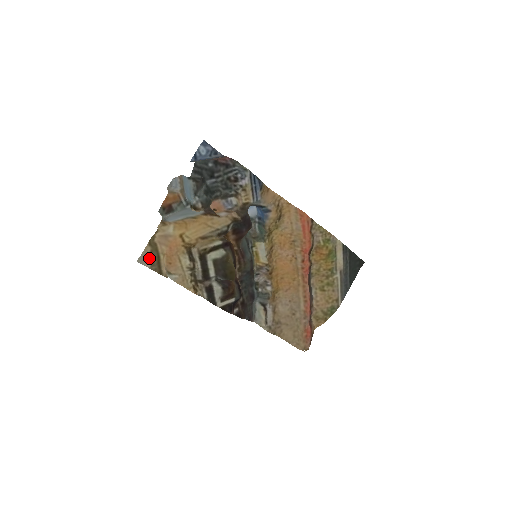
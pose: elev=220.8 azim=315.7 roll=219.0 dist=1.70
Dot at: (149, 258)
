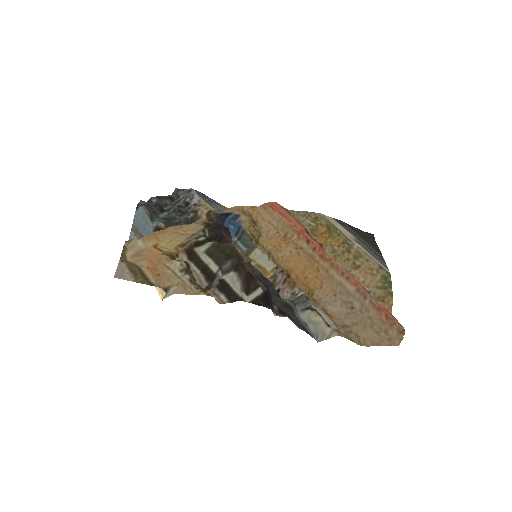
Dot at: (128, 272)
